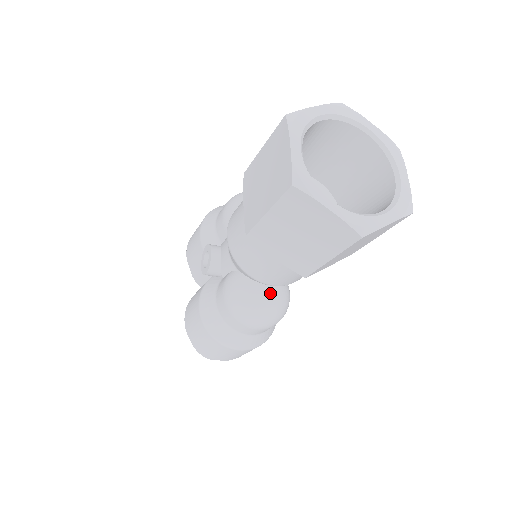
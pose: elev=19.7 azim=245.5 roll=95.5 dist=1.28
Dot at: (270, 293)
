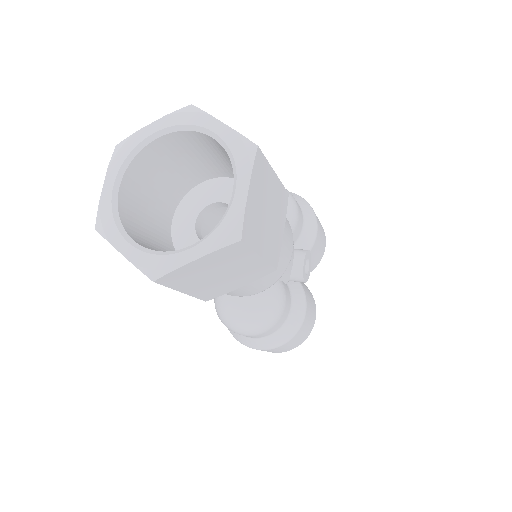
Dot at: (237, 303)
